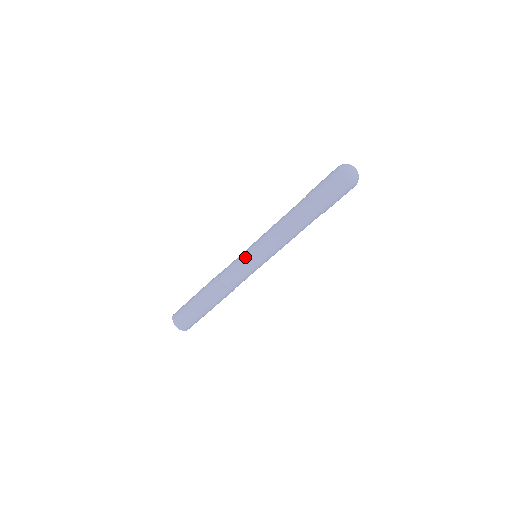
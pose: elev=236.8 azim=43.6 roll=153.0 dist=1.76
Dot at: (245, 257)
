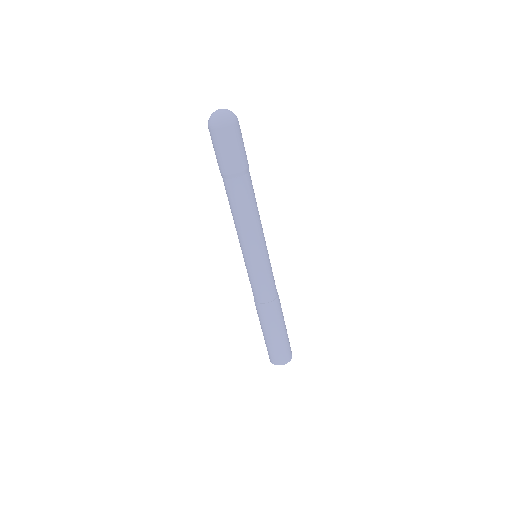
Dot at: occluded
